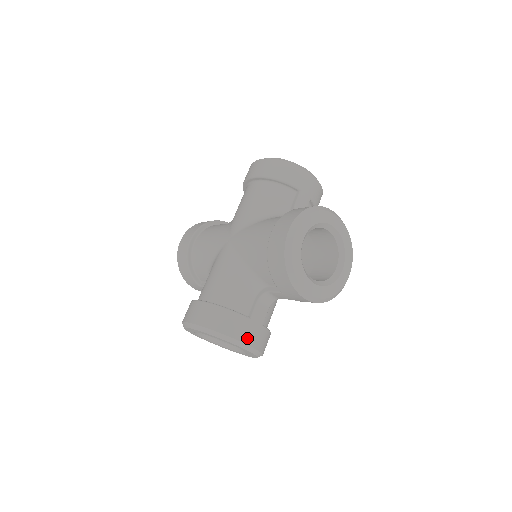
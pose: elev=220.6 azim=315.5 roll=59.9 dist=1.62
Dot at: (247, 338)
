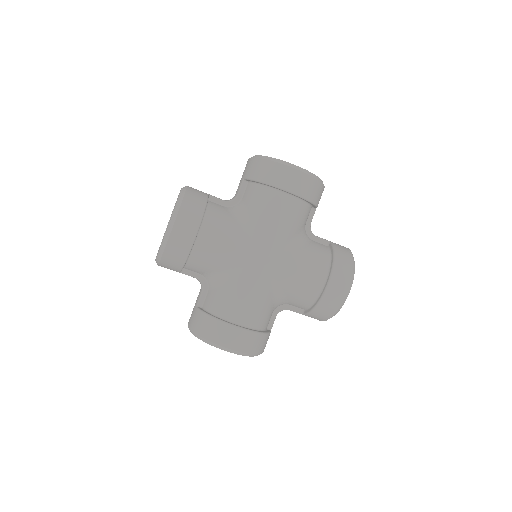
Dot at: occluded
